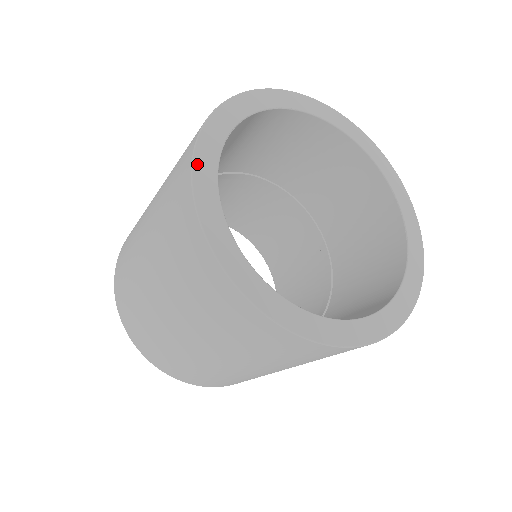
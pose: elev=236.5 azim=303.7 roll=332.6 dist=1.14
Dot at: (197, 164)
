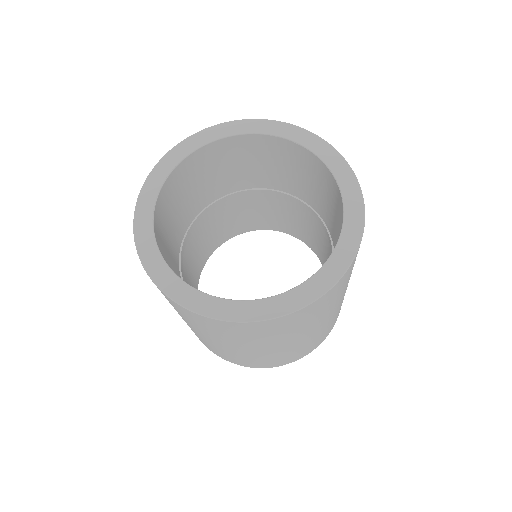
Dot at: (140, 249)
